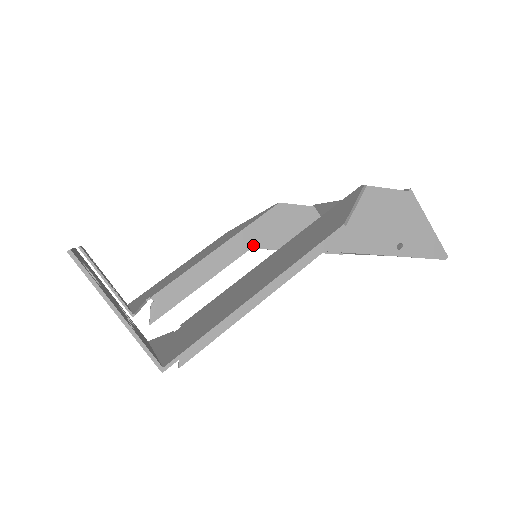
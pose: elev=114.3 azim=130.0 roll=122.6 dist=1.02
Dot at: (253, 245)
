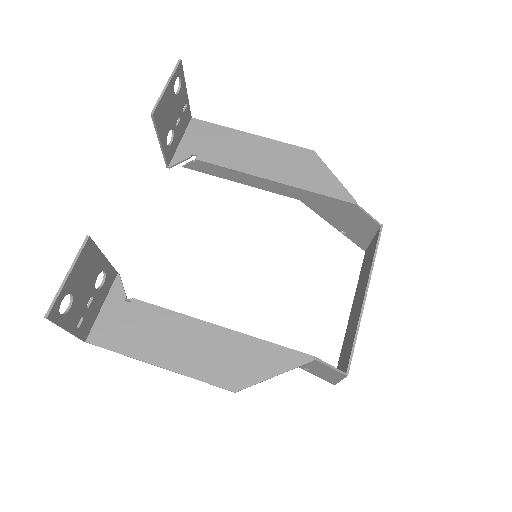
Dot at: (303, 200)
